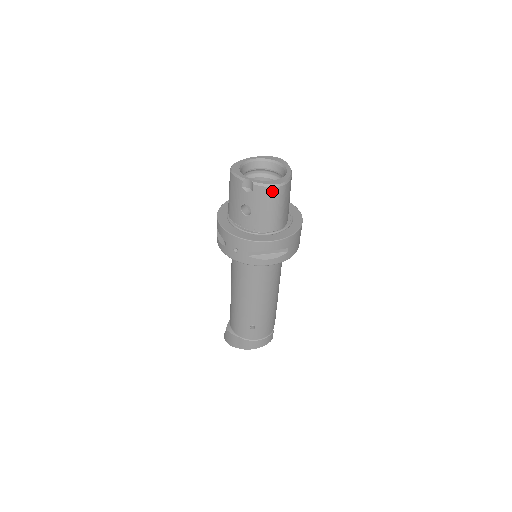
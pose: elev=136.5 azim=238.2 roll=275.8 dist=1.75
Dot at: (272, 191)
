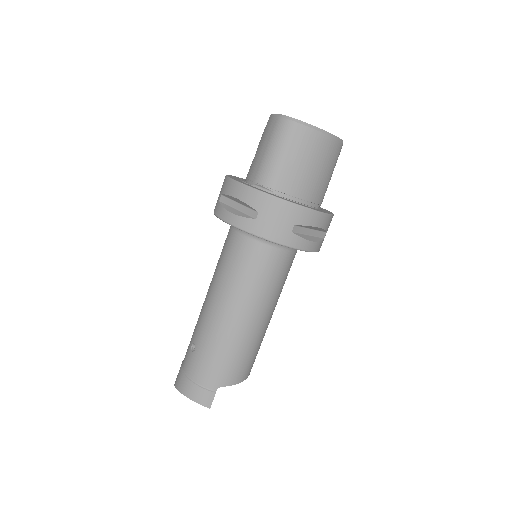
Dot at: (277, 123)
